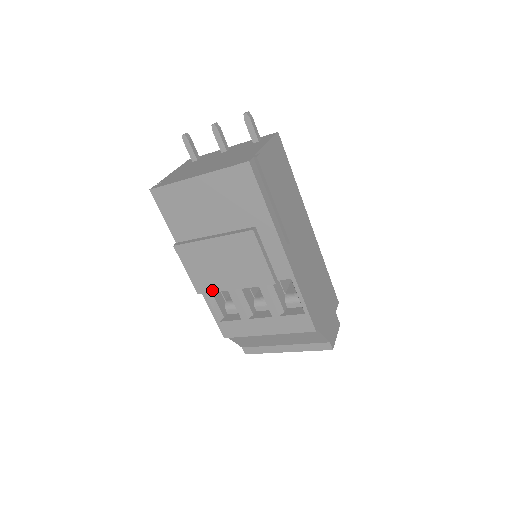
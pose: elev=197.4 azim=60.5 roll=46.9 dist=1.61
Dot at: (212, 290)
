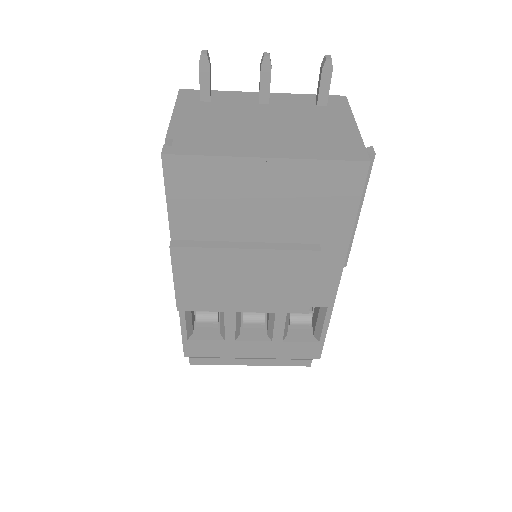
Dot at: (205, 308)
